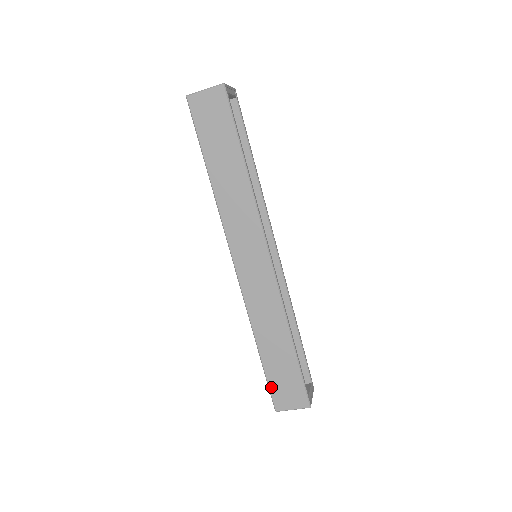
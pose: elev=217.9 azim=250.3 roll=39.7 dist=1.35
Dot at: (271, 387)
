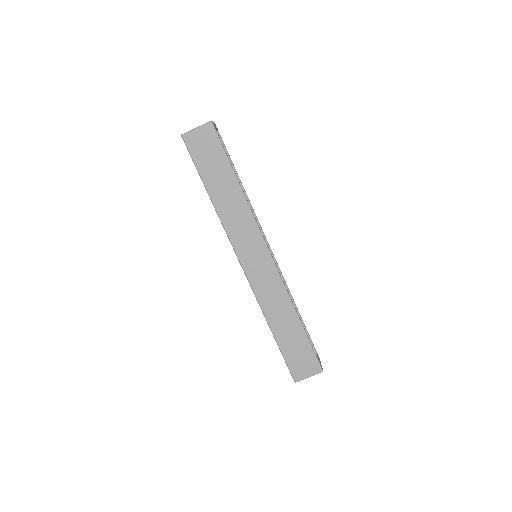
Dot at: (288, 362)
